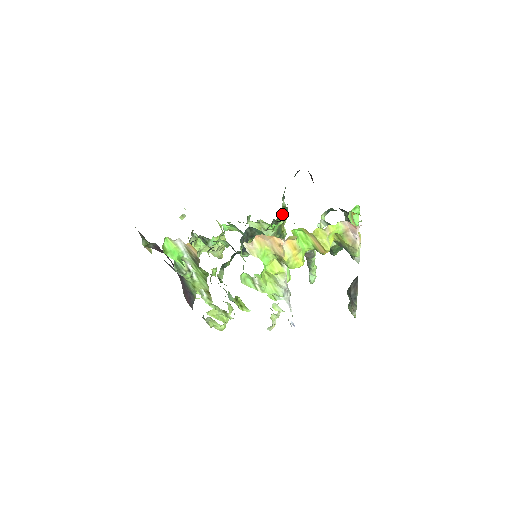
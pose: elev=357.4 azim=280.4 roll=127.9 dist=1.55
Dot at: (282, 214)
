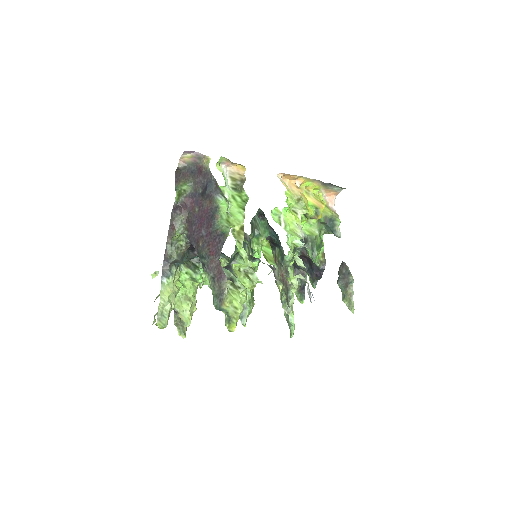
Dot at: occluded
